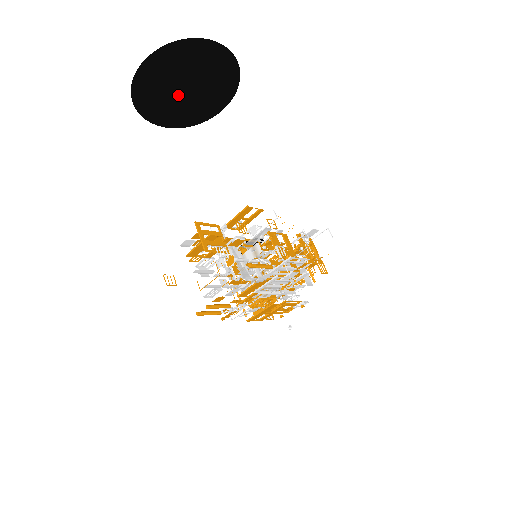
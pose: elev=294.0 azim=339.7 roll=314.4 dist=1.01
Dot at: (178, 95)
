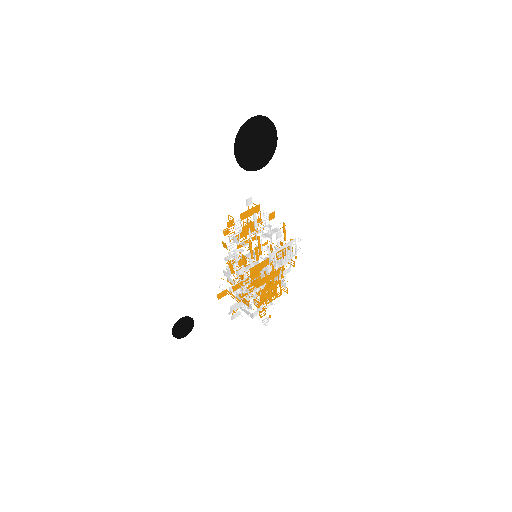
Dot at: (251, 145)
